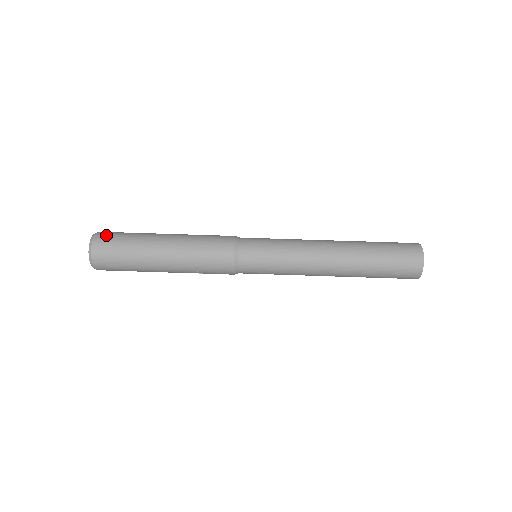
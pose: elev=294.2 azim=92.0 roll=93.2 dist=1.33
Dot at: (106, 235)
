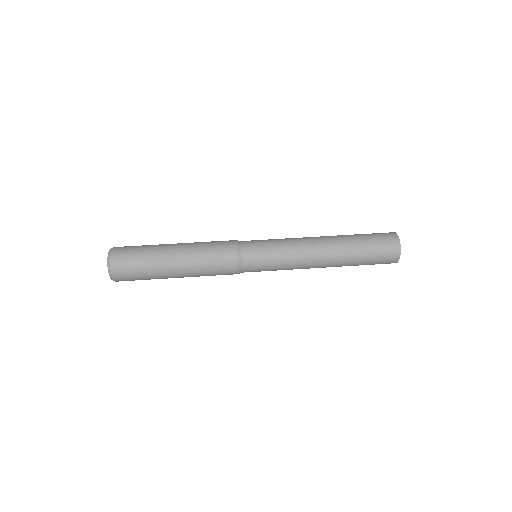
Dot at: (120, 260)
